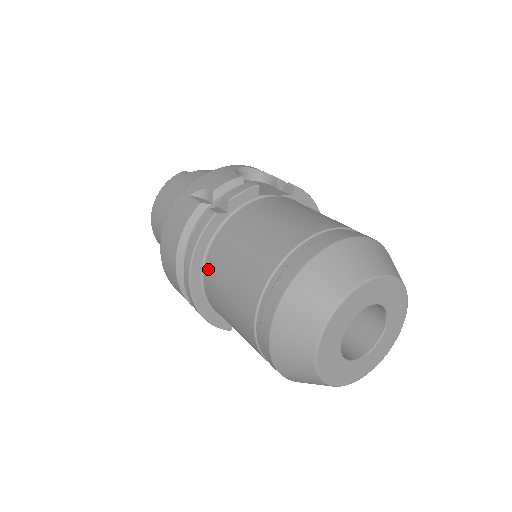
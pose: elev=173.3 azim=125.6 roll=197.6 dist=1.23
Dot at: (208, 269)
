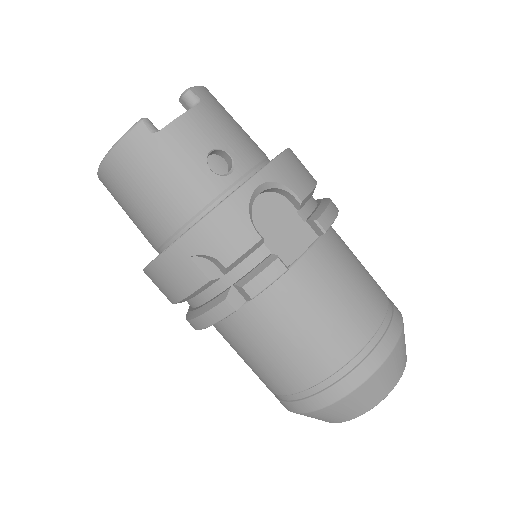
Dot at: (218, 328)
